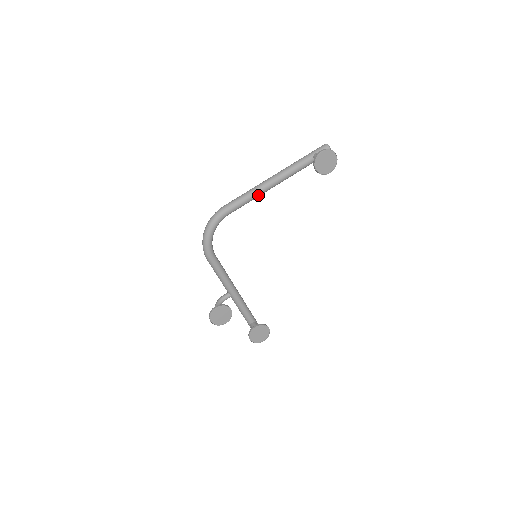
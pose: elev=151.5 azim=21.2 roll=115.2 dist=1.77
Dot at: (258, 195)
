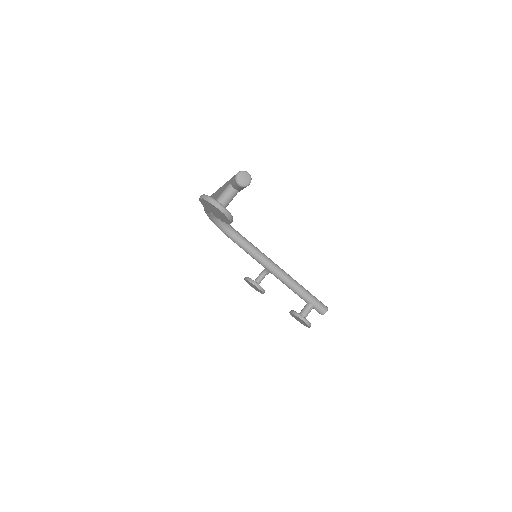
Dot at: occluded
